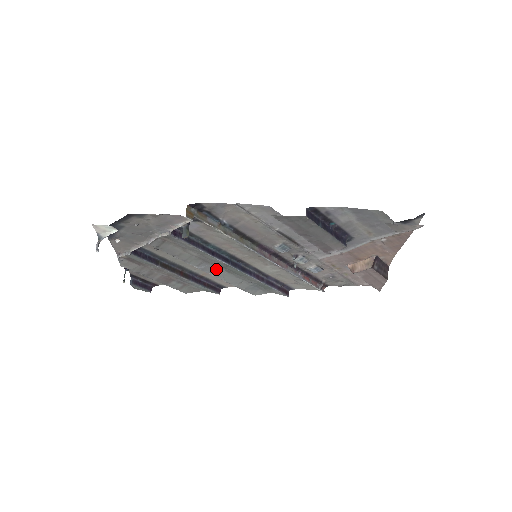
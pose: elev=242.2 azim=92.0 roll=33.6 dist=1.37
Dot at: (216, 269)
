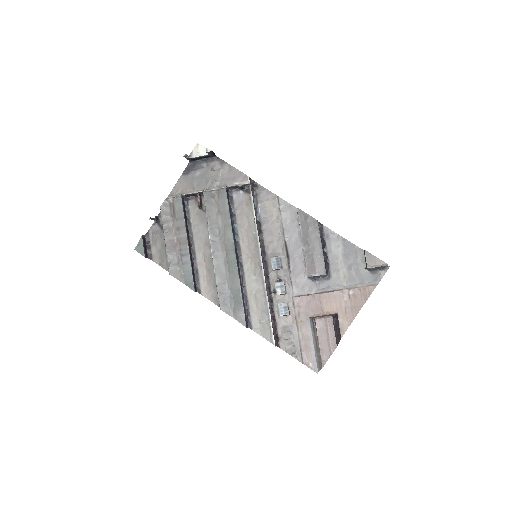
Dot at: (220, 252)
